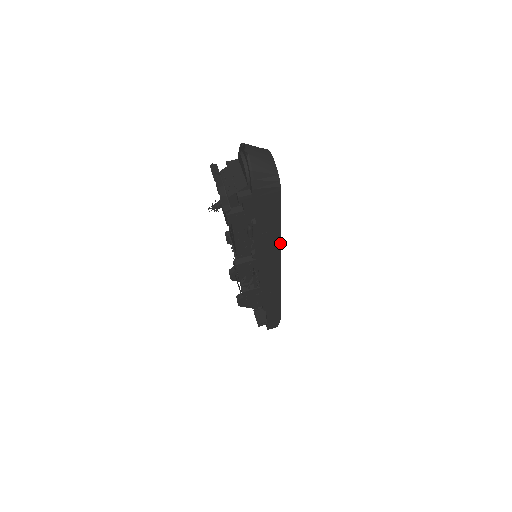
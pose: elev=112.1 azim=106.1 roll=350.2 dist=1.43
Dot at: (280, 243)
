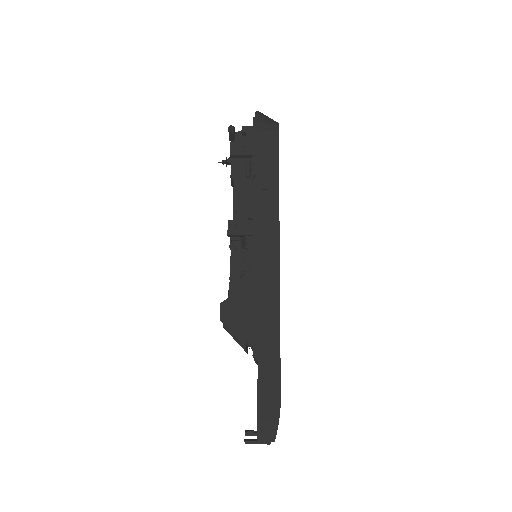
Dot at: (278, 203)
